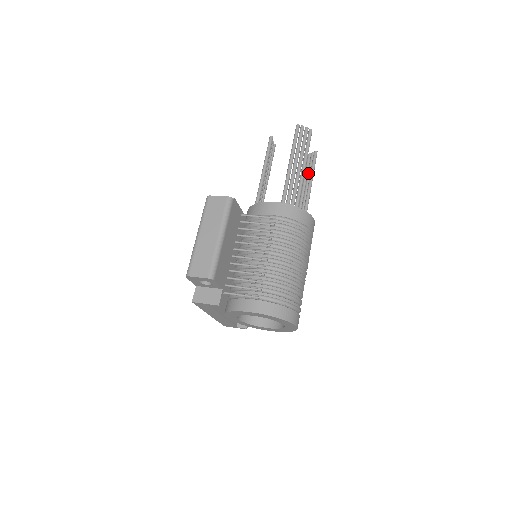
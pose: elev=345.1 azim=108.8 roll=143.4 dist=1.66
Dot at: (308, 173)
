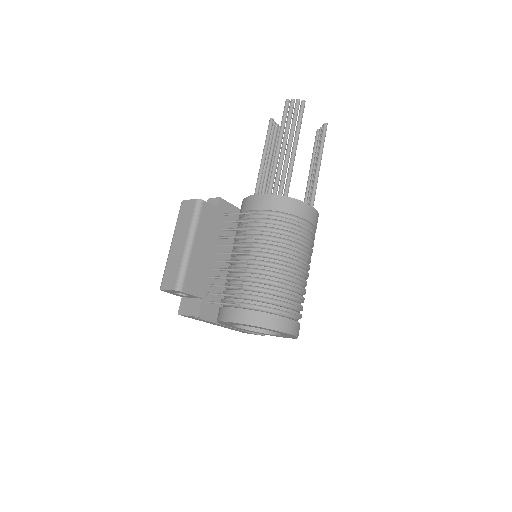
Dot at: (317, 151)
